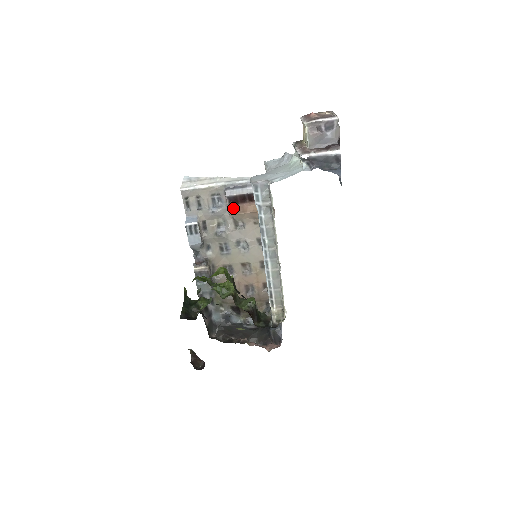
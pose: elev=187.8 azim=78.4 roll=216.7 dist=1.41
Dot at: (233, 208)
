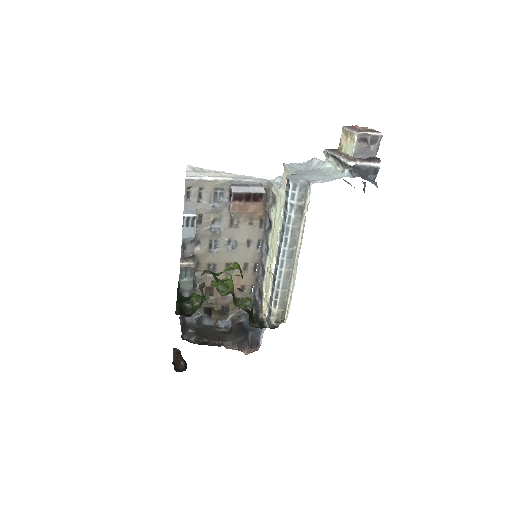
Dot at: (236, 205)
